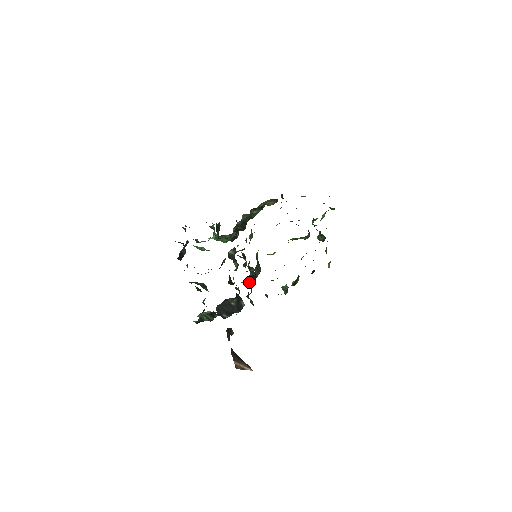
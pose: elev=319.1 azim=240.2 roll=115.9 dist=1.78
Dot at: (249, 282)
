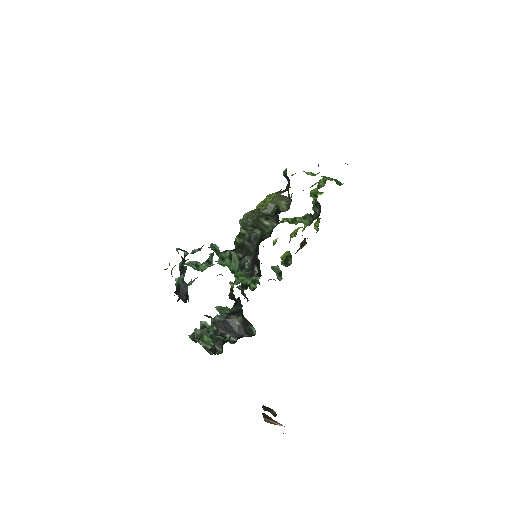
Dot at: occluded
